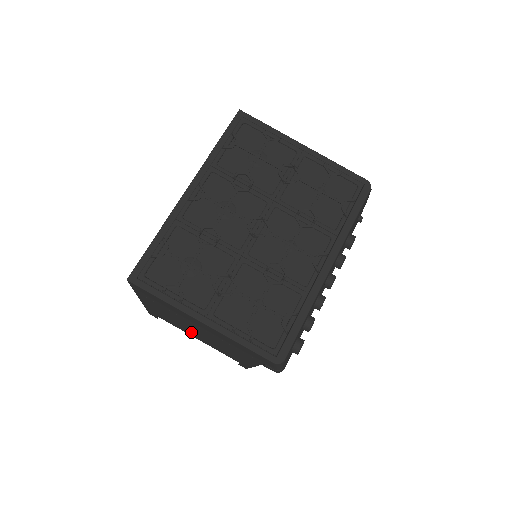
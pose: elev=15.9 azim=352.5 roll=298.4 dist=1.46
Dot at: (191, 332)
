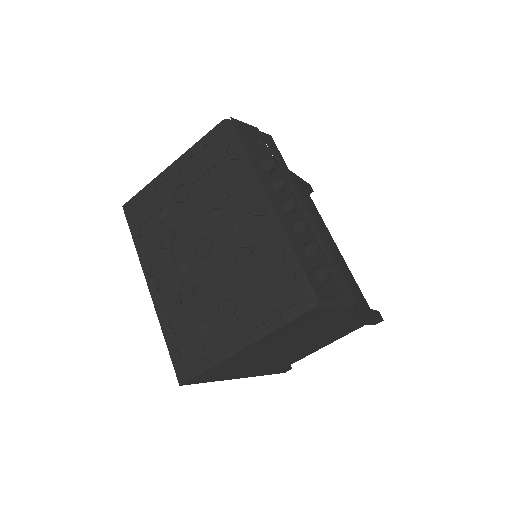
Dot at: (300, 352)
